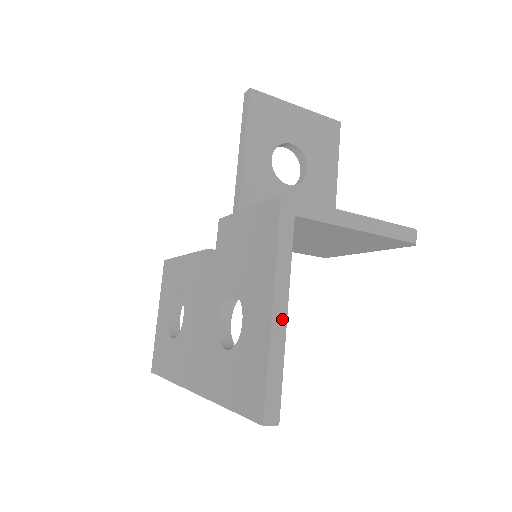
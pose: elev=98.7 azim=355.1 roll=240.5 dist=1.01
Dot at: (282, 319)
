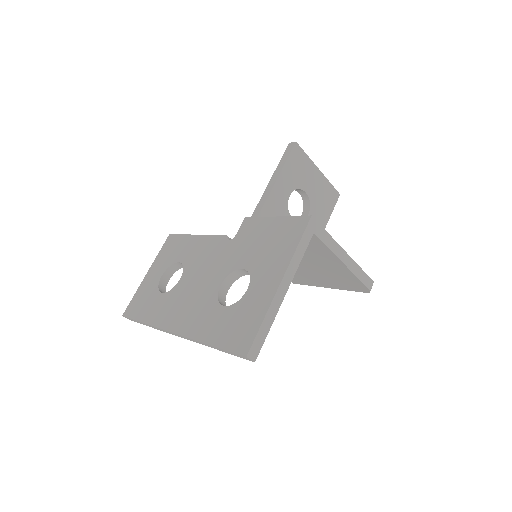
Dot at: (283, 294)
